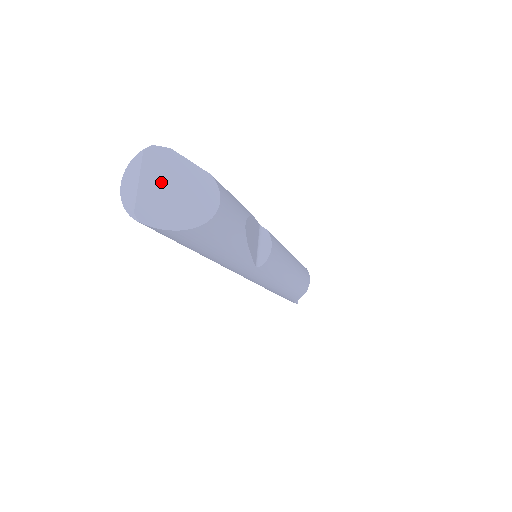
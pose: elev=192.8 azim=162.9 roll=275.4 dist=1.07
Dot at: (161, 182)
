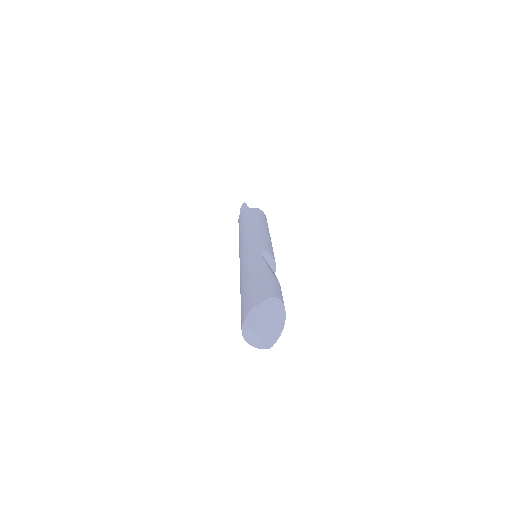
Dot at: (262, 325)
